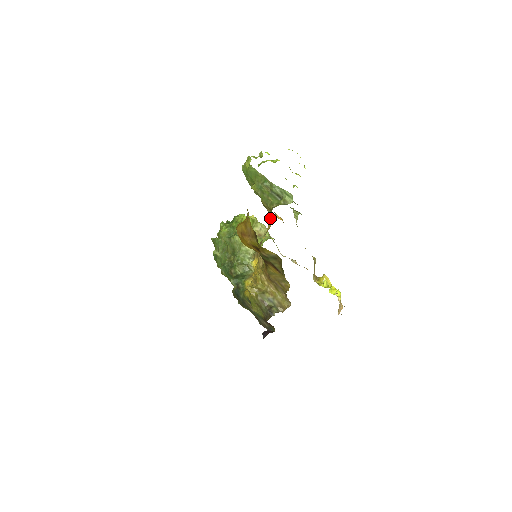
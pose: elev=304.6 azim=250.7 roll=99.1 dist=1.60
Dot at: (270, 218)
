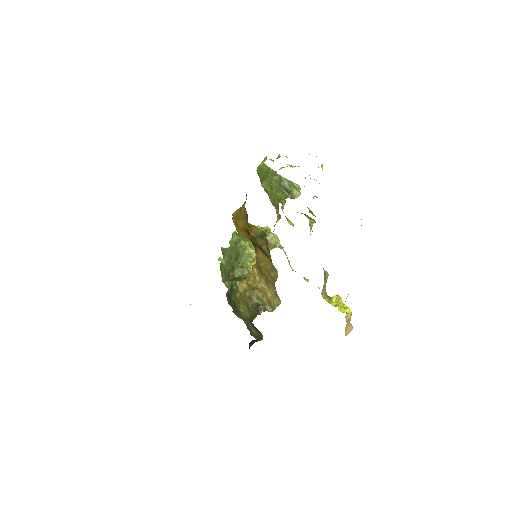
Dot at: (277, 218)
